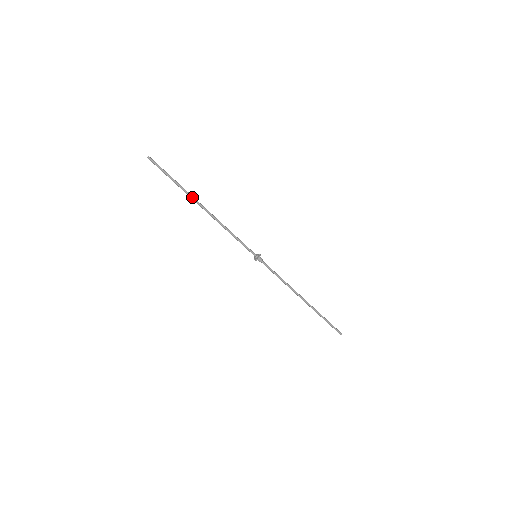
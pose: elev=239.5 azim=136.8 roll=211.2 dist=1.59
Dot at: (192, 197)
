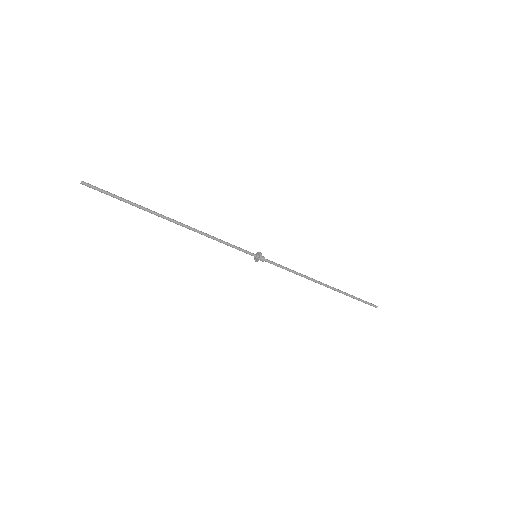
Dot at: (156, 213)
